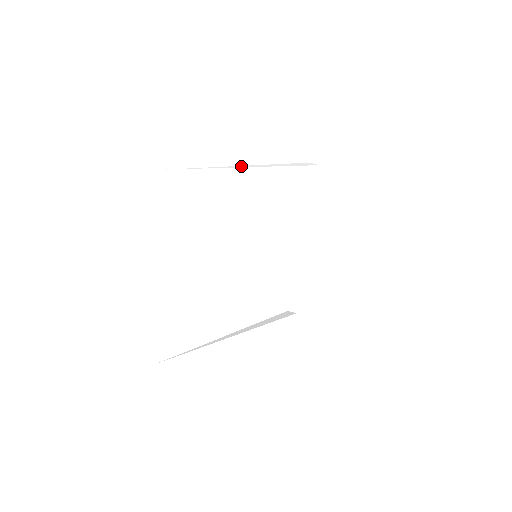
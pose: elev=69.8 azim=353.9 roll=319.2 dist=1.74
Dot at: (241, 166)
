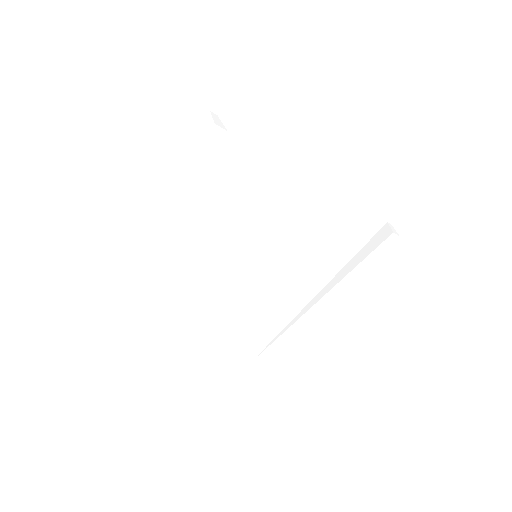
Dot at: (122, 243)
